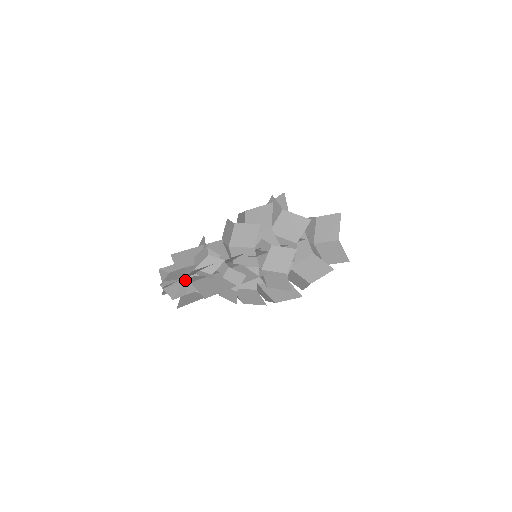
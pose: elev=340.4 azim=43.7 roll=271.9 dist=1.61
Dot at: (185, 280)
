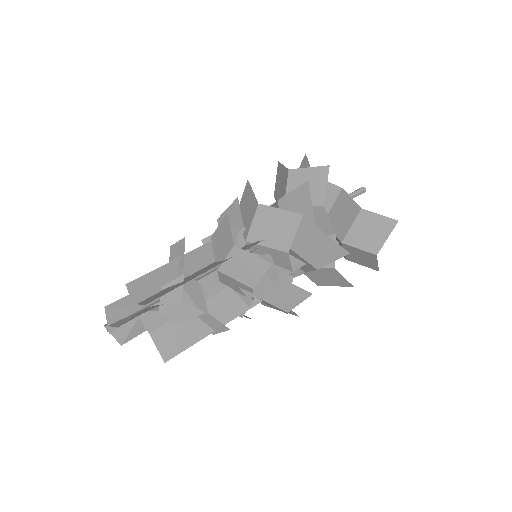
Dot at: (142, 322)
